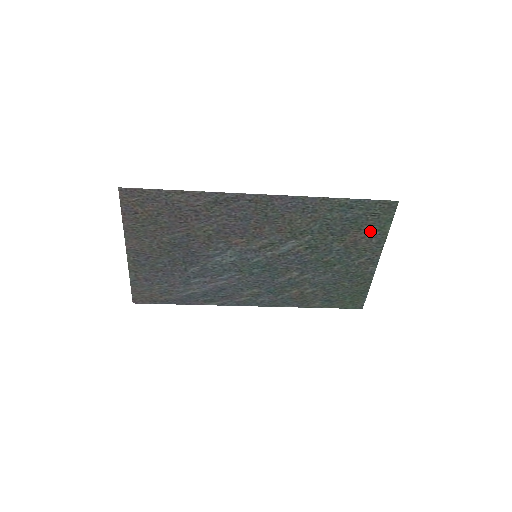
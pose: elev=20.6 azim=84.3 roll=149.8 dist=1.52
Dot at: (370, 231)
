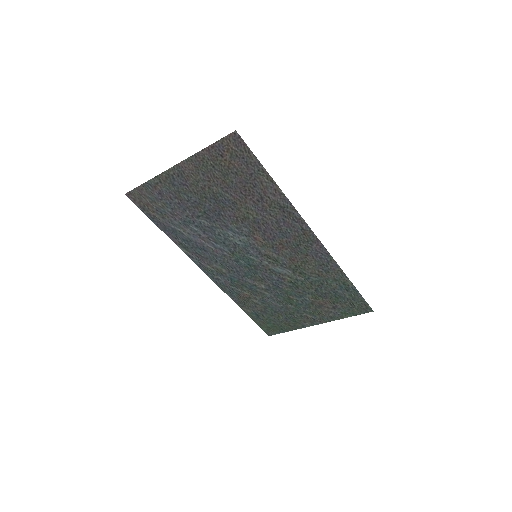
Dot at: (337, 309)
